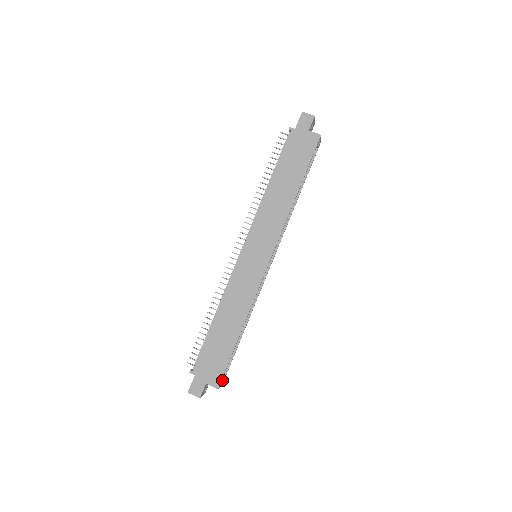
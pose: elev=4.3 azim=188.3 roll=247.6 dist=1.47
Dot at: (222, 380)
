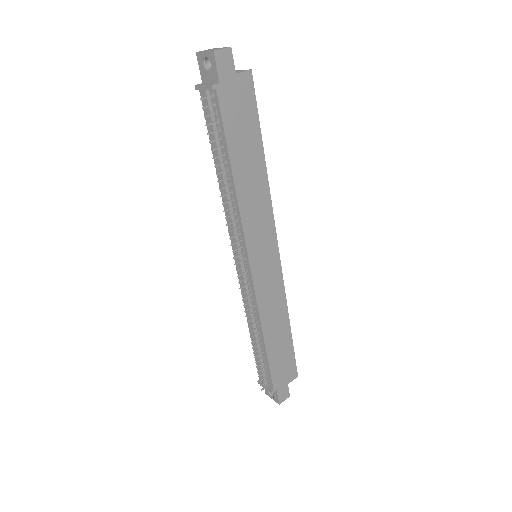
Dot at: occluded
